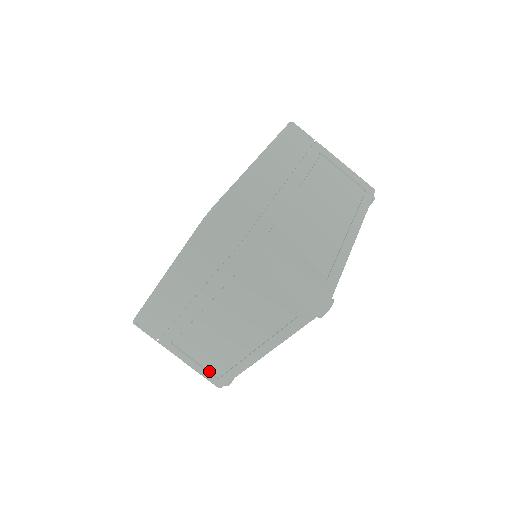
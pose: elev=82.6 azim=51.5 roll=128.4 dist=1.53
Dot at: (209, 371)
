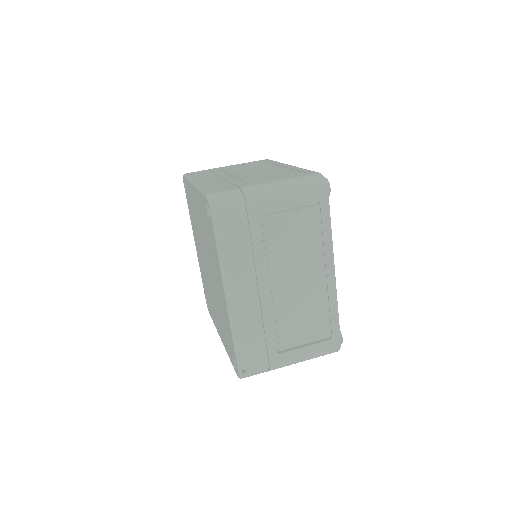
Dot at: (321, 341)
